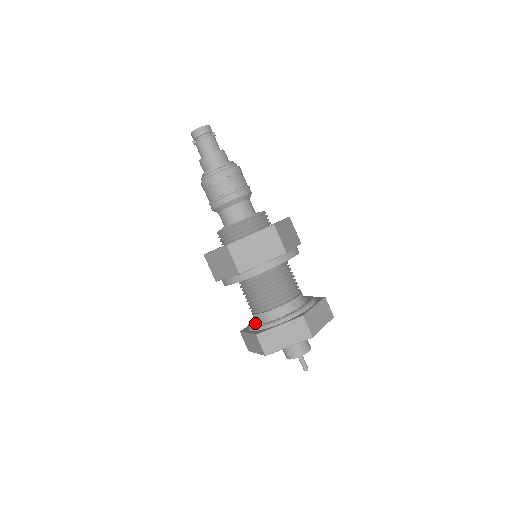
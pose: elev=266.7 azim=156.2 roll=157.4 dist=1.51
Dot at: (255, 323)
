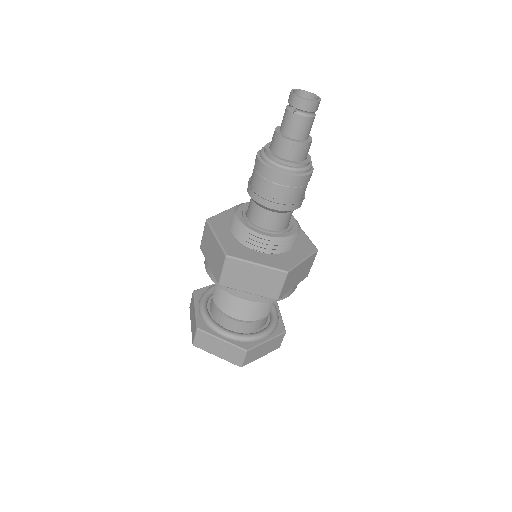
Dot at: (211, 317)
